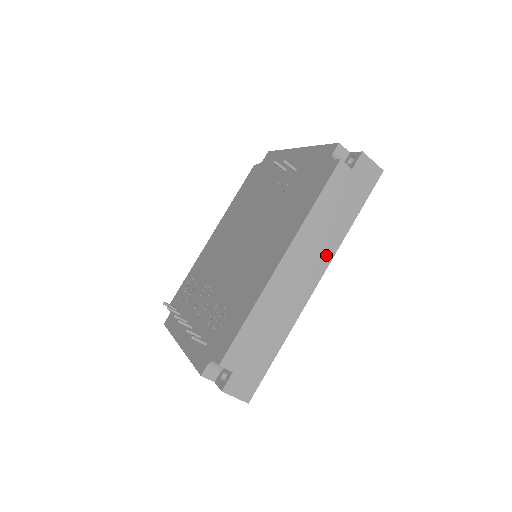
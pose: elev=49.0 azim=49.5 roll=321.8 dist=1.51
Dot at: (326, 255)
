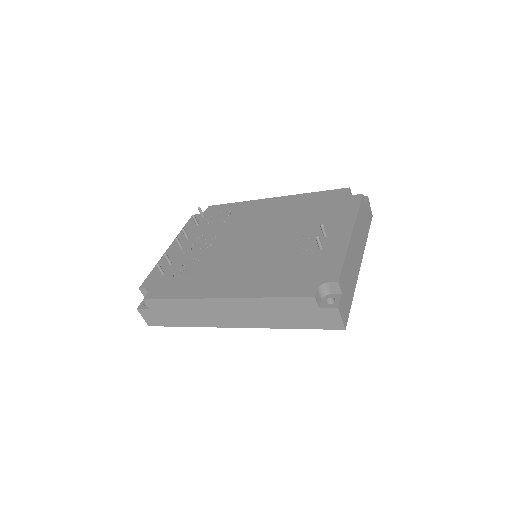
Dot at: (255, 323)
